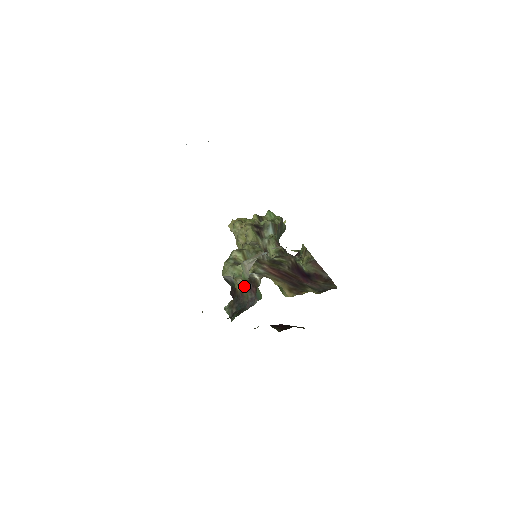
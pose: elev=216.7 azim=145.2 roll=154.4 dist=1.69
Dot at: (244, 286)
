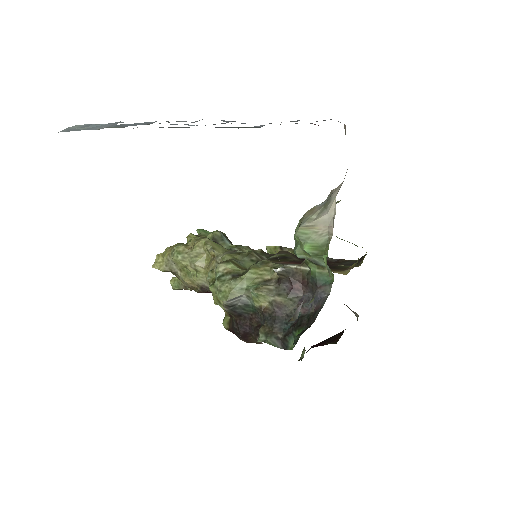
Dot at: (277, 292)
